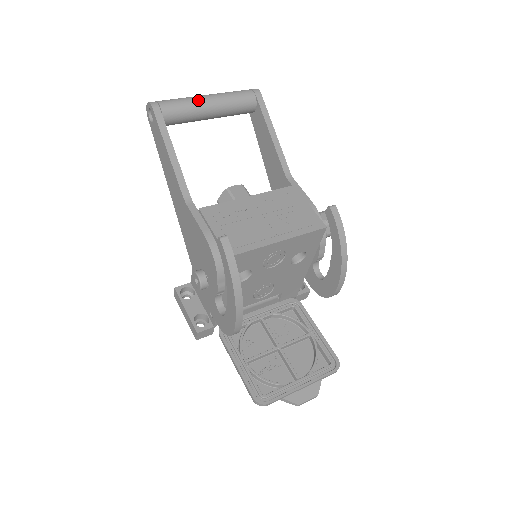
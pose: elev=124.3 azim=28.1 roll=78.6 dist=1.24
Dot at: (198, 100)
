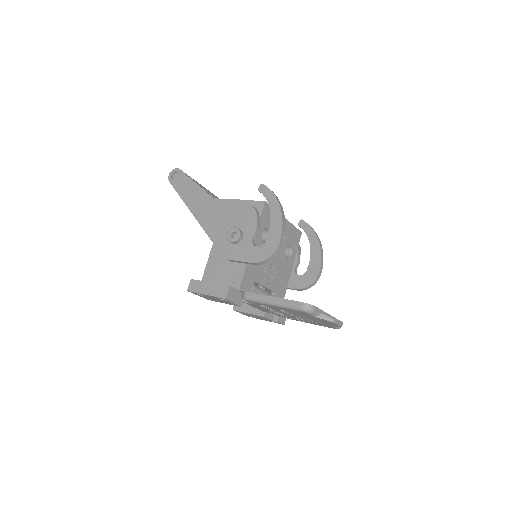
Dot at: occluded
